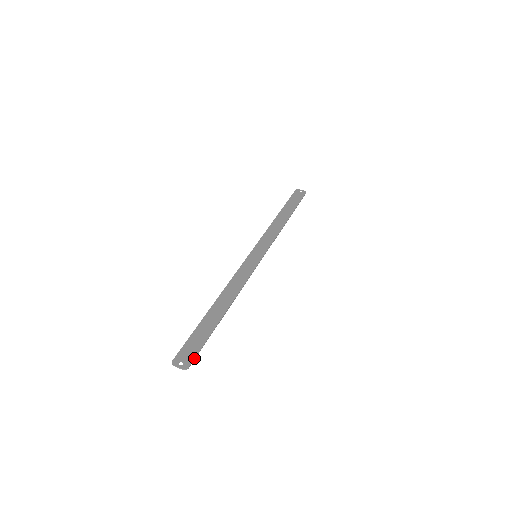
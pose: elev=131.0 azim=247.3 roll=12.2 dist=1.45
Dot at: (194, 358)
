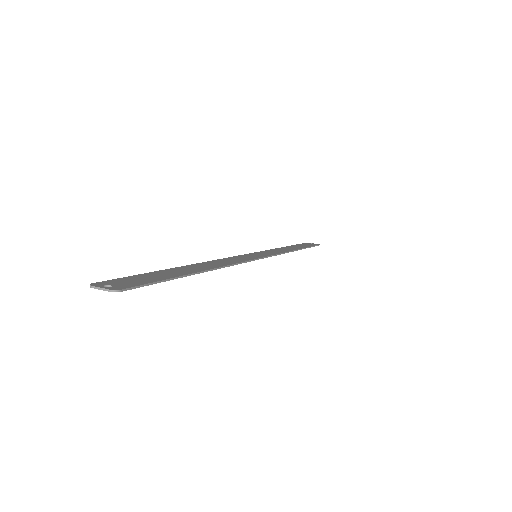
Dot at: (136, 285)
